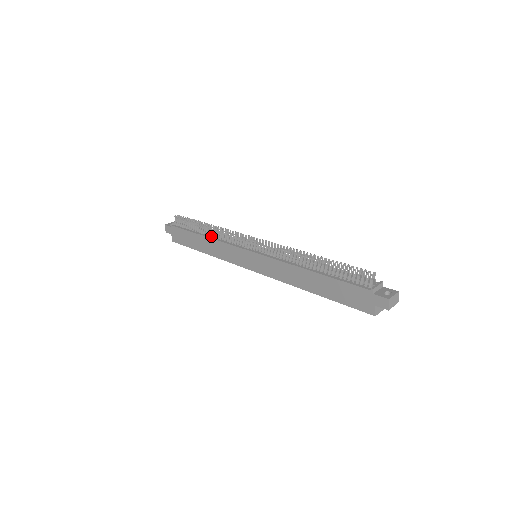
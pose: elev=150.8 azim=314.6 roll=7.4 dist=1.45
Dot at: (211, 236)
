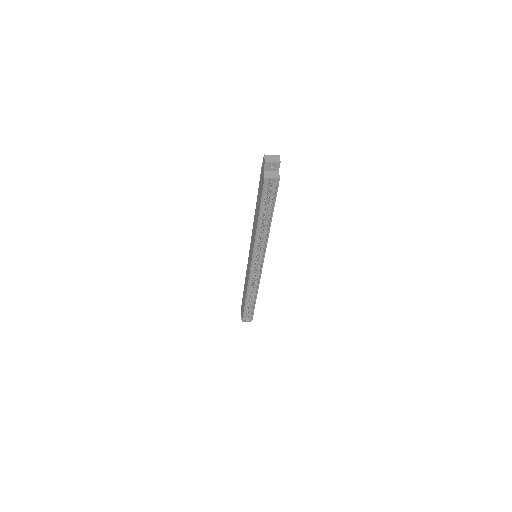
Dot at: occluded
